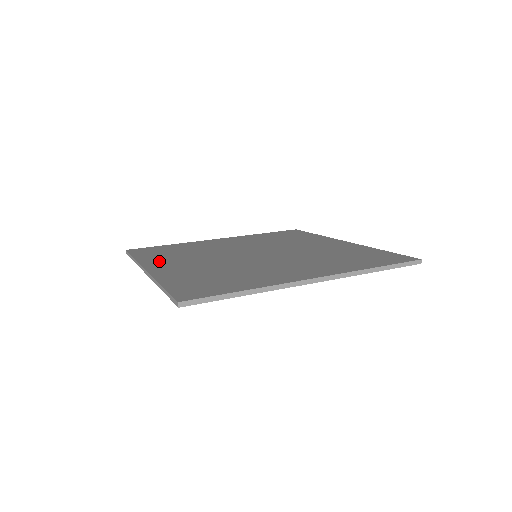
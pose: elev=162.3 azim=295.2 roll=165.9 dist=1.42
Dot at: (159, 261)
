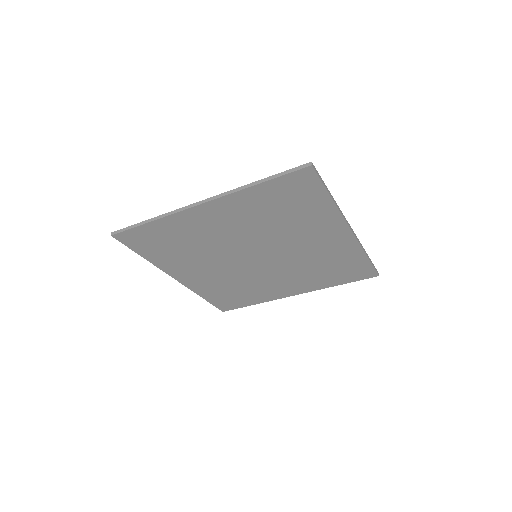
Dot at: (189, 219)
